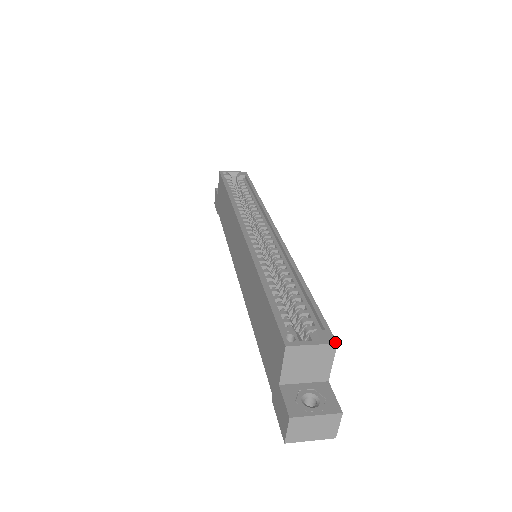
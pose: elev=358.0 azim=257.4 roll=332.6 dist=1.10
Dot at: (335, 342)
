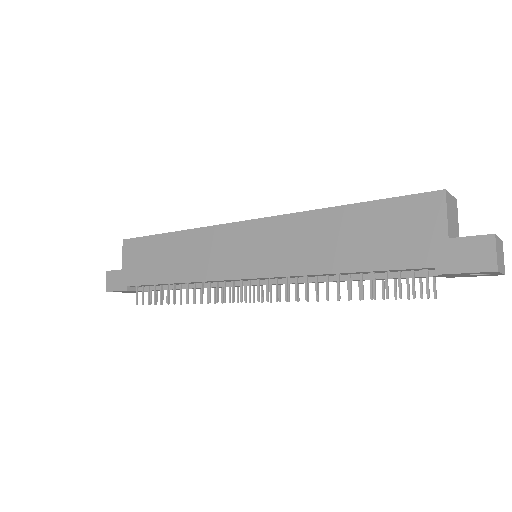
Dot at: (455, 199)
